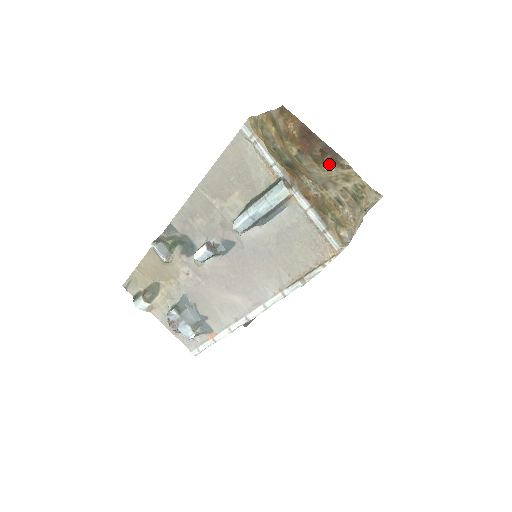
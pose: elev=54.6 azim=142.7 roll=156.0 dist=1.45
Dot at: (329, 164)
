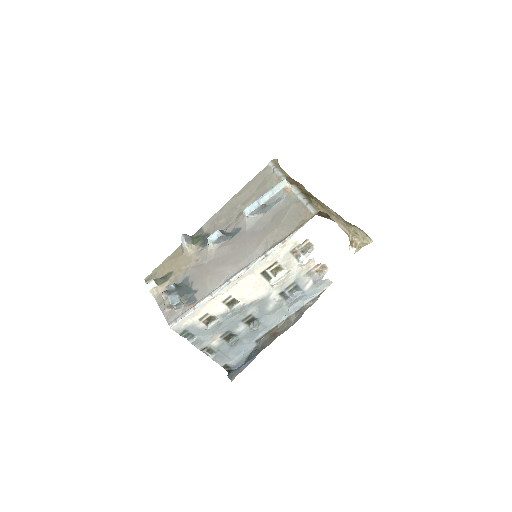
Dot at: occluded
